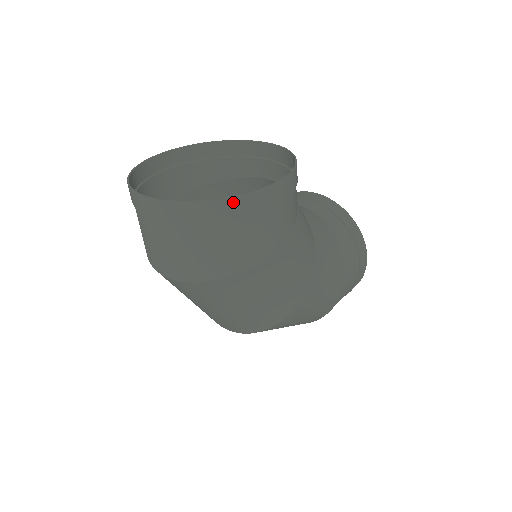
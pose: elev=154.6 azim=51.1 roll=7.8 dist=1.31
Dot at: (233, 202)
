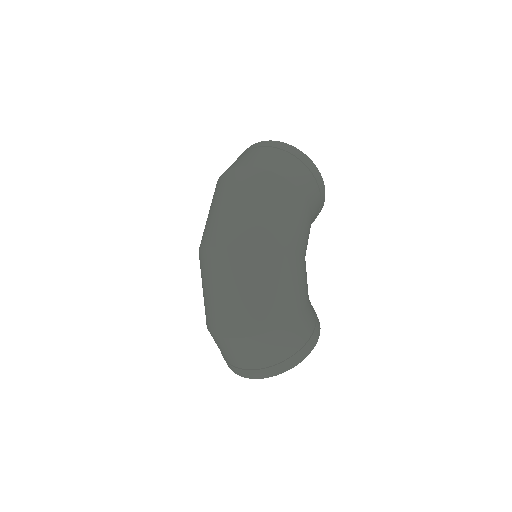
Dot at: (304, 156)
